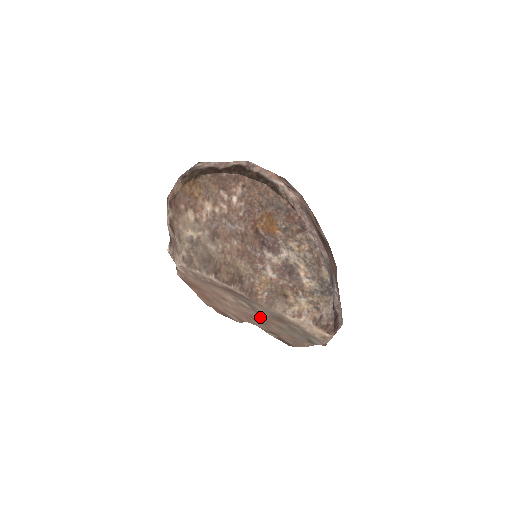
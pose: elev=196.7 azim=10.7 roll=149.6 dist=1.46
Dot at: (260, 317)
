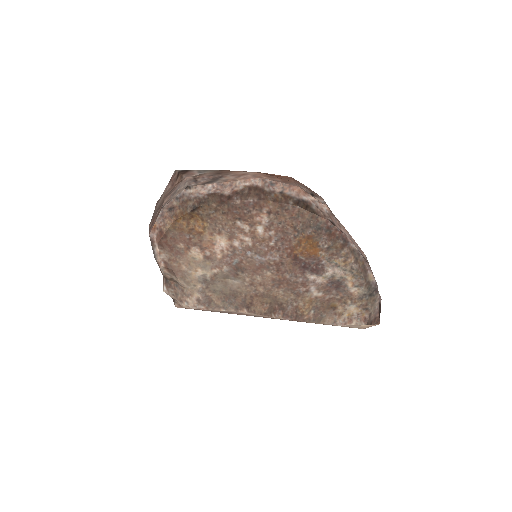
Dot at: occluded
